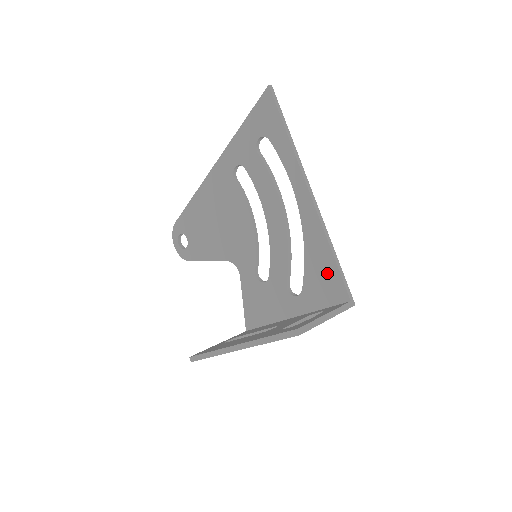
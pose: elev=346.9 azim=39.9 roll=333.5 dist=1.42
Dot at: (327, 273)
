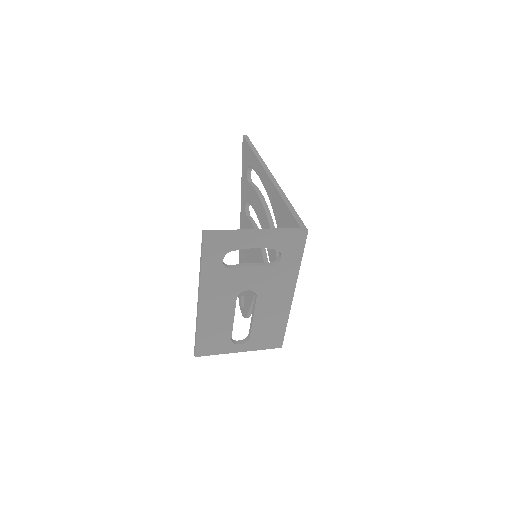
Dot at: (287, 222)
